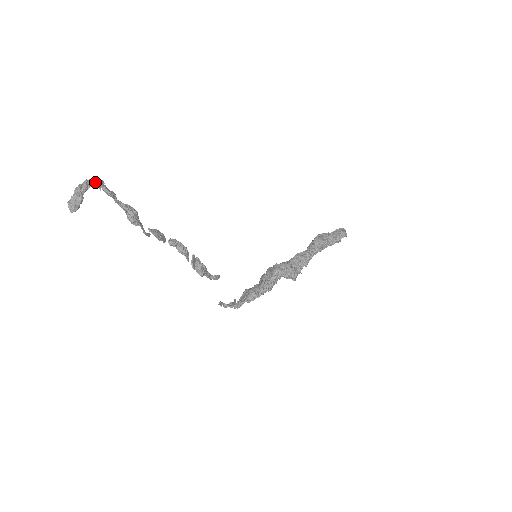
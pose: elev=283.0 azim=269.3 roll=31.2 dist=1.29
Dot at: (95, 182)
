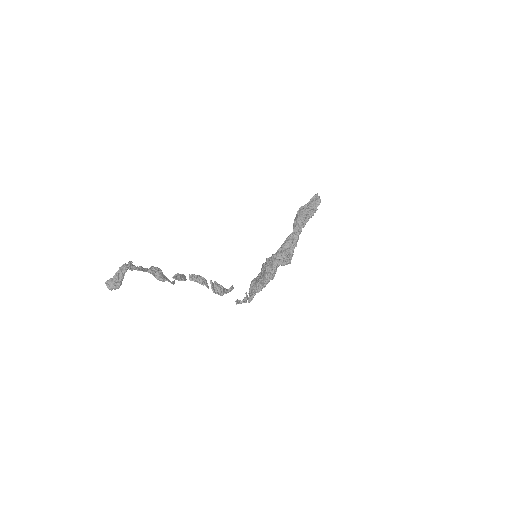
Dot at: occluded
